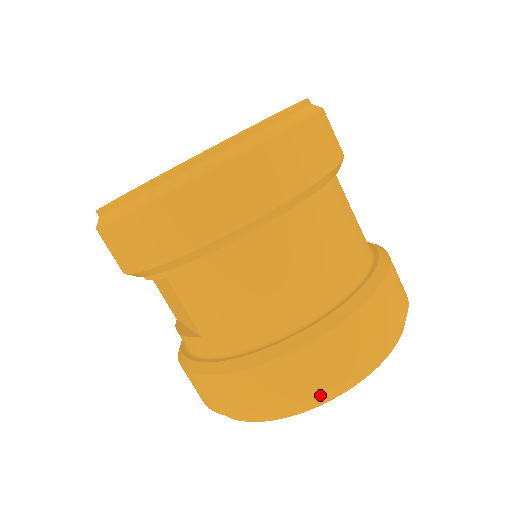
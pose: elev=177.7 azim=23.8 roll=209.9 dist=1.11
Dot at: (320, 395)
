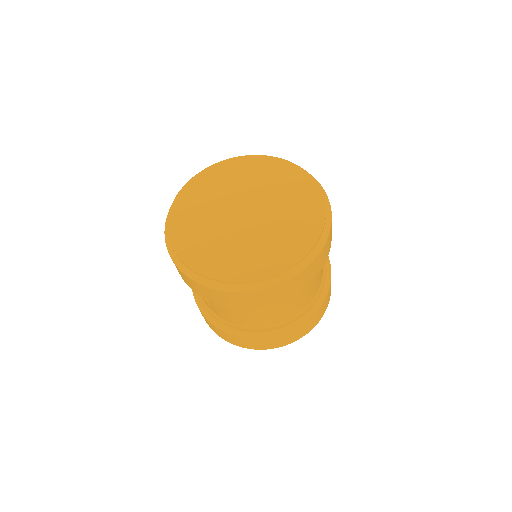
Dot at: occluded
